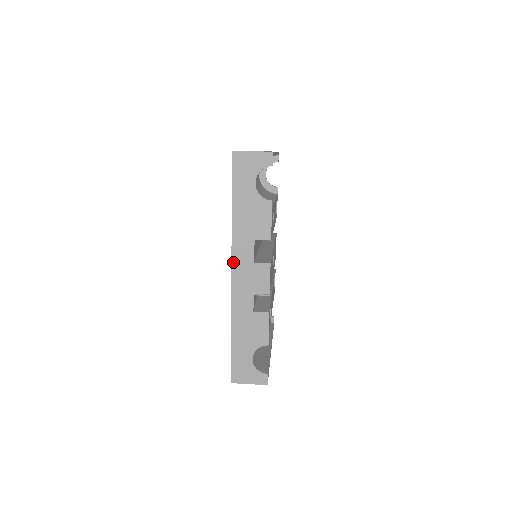
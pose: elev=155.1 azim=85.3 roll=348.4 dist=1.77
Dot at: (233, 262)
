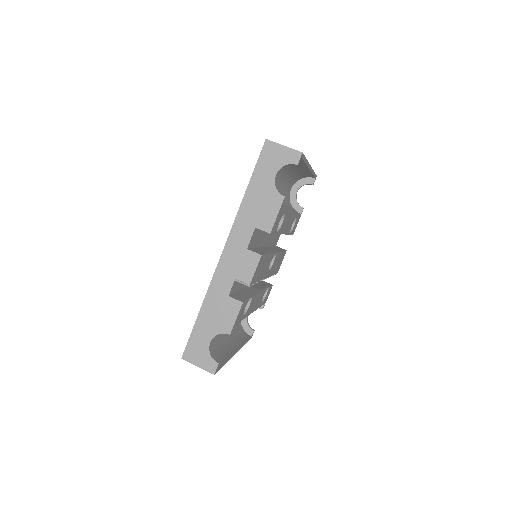
Dot at: (228, 241)
